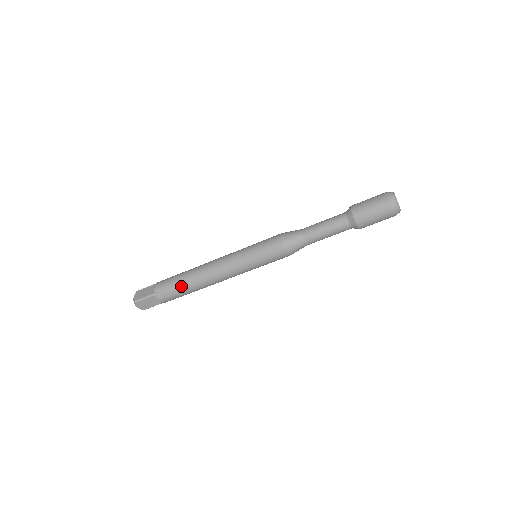
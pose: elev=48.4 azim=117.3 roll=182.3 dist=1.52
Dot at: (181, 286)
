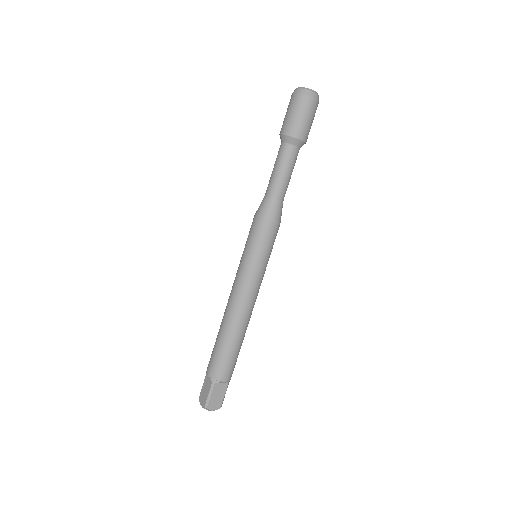
Dot at: (226, 349)
